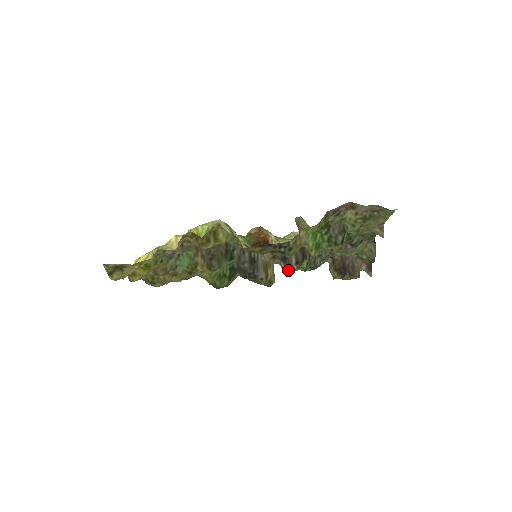
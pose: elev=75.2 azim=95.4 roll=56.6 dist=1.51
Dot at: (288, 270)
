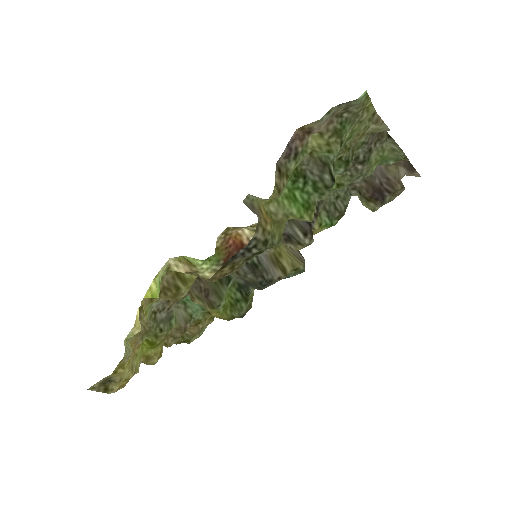
Dot at: (302, 248)
